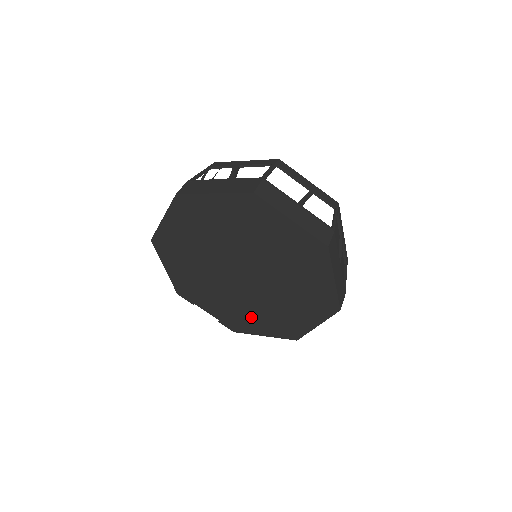
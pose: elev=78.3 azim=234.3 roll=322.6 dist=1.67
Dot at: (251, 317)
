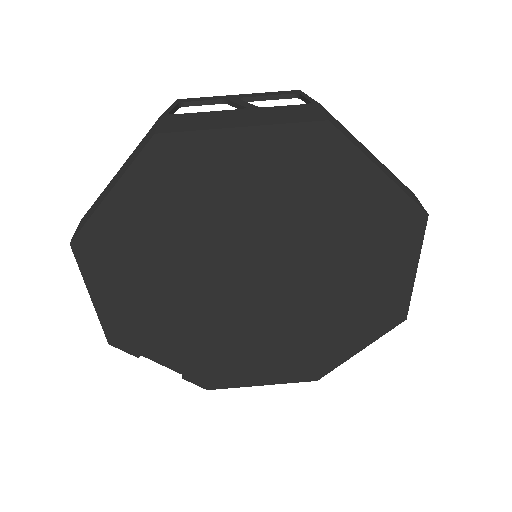
Dot at: (248, 359)
